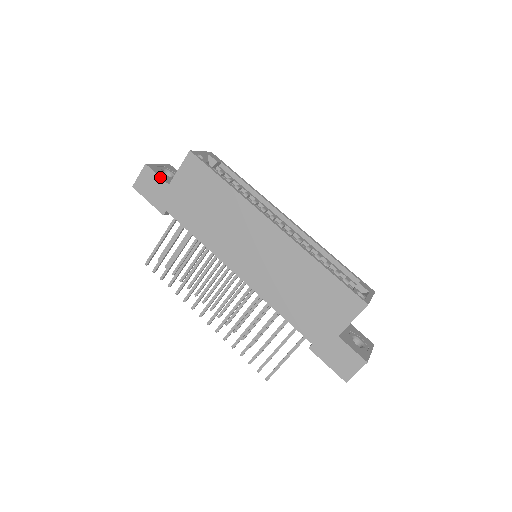
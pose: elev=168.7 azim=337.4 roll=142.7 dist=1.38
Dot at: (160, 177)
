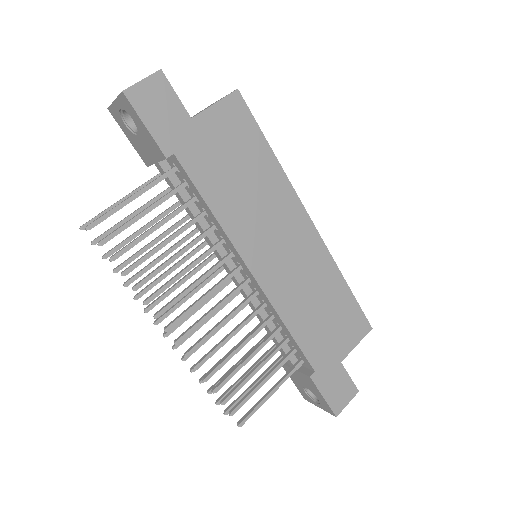
Dot at: (180, 101)
